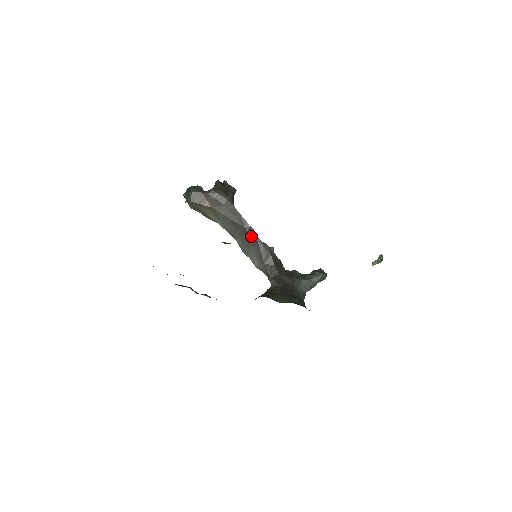
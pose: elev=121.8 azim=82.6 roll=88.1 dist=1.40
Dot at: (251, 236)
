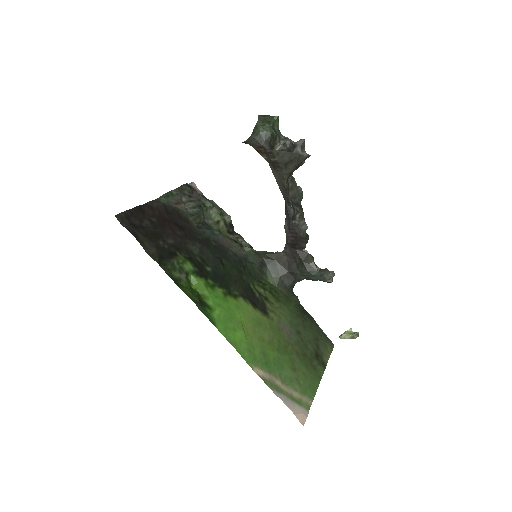
Dot at: (288, 212)
